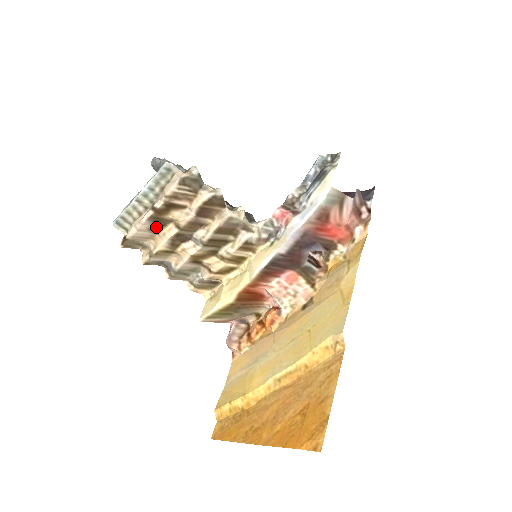
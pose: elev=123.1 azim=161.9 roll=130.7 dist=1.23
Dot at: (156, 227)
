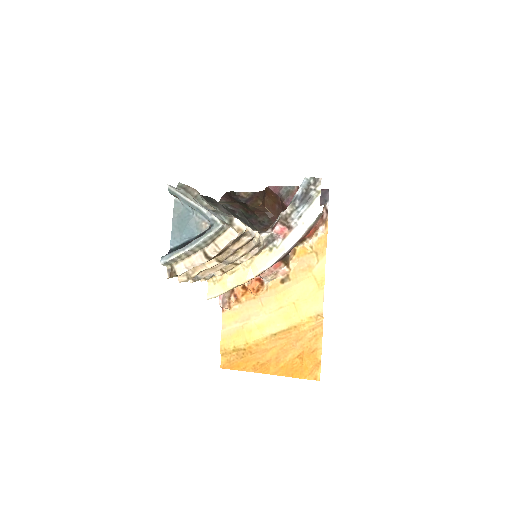
Dot at: occluded
